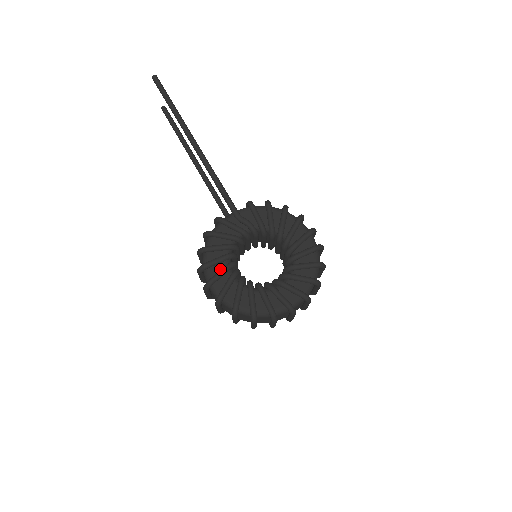
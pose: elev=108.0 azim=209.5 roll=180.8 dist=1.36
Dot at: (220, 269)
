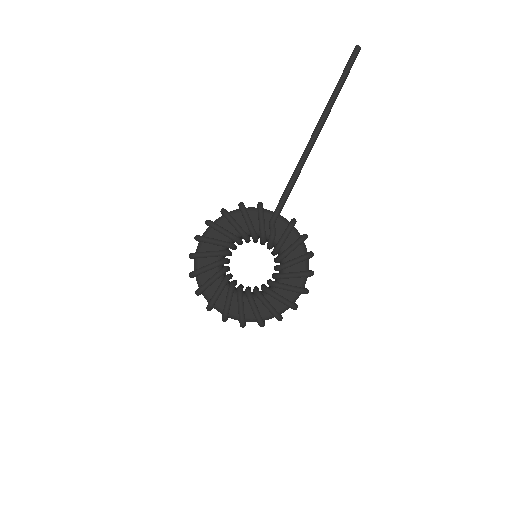
Dot at: (219, 238)
